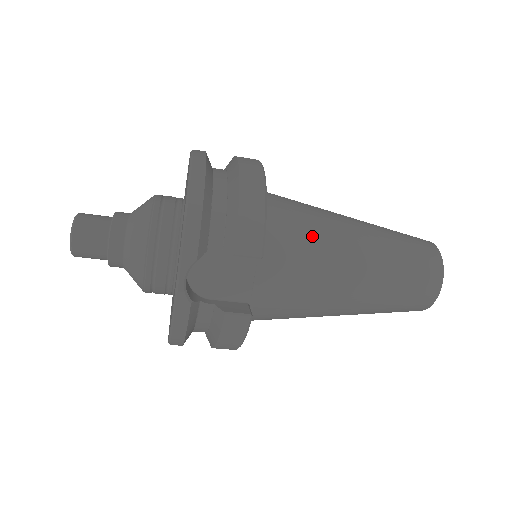
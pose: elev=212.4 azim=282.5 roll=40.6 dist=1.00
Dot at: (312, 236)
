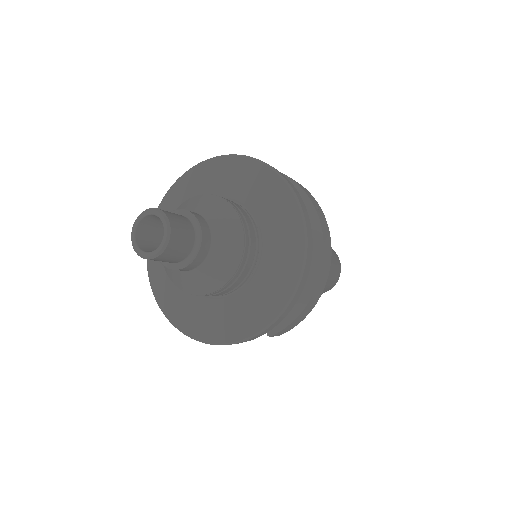
Dot at: occluded
